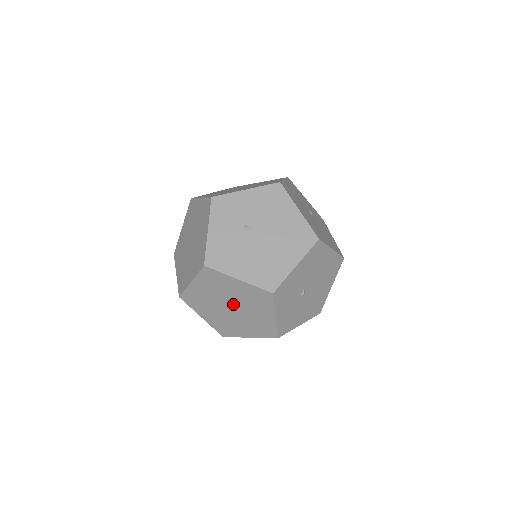
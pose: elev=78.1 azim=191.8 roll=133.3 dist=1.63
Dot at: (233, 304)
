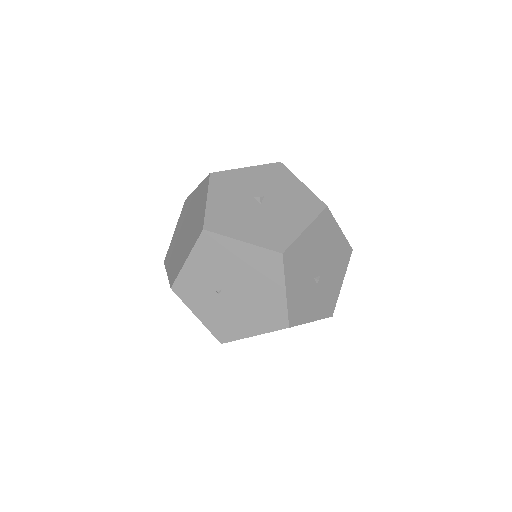
Dot at: occluded
